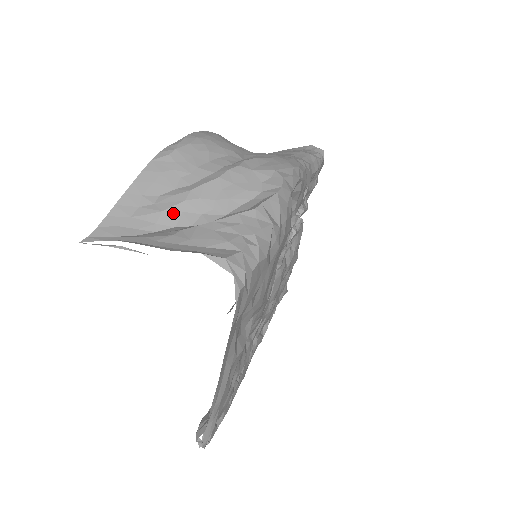
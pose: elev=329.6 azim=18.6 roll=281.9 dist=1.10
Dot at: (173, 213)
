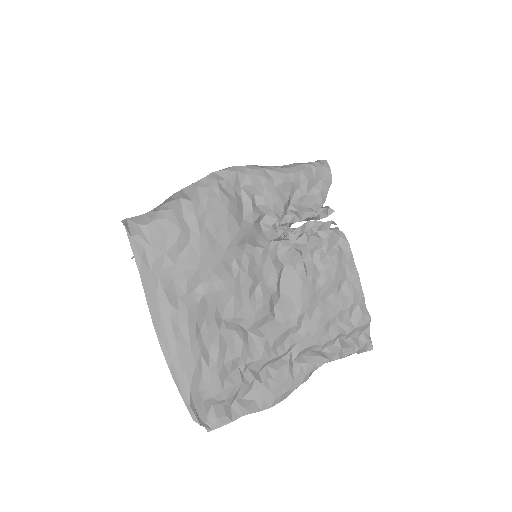
Dot at: occluded
